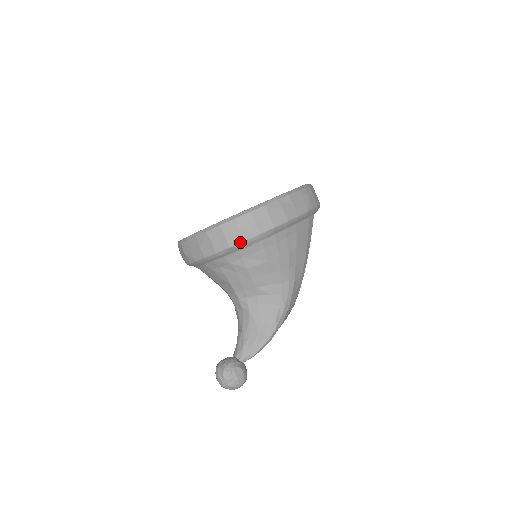
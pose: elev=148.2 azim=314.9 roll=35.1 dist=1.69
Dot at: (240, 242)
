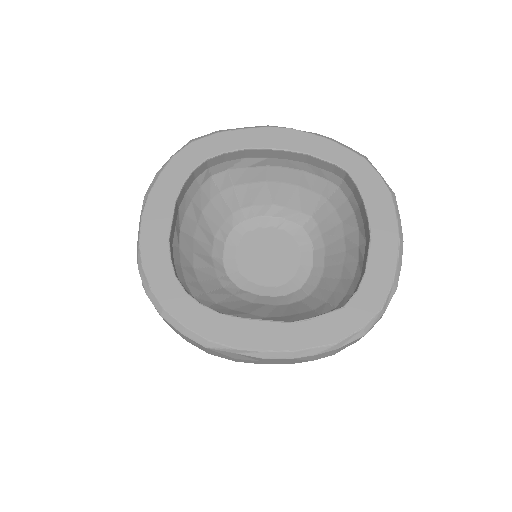
Dot at: occluded
